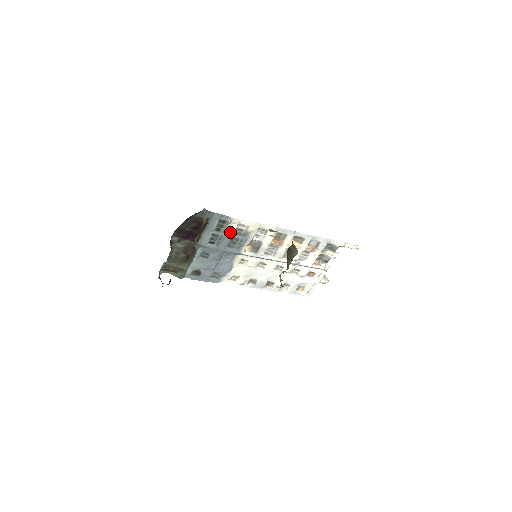
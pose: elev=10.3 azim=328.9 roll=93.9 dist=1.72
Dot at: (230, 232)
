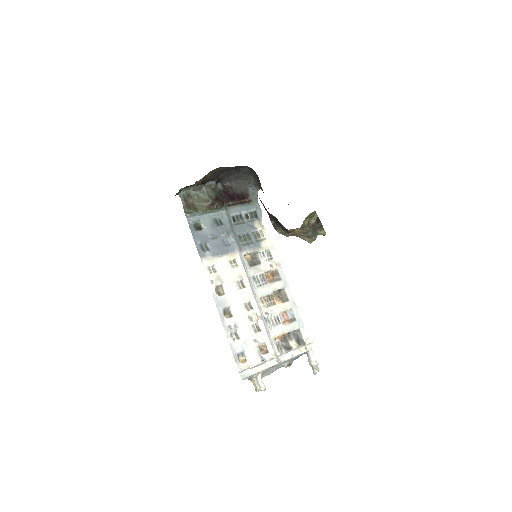
Dot at: (252, 227)
